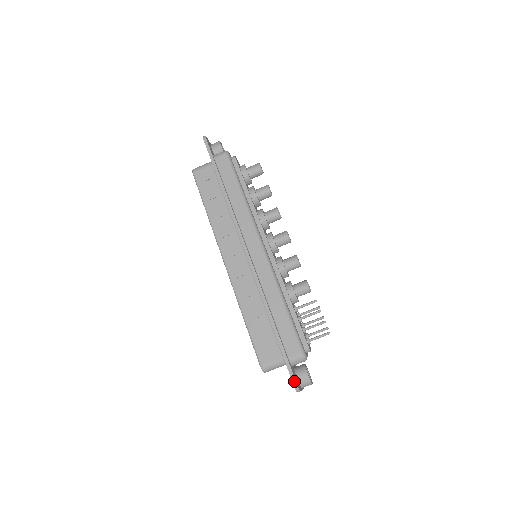
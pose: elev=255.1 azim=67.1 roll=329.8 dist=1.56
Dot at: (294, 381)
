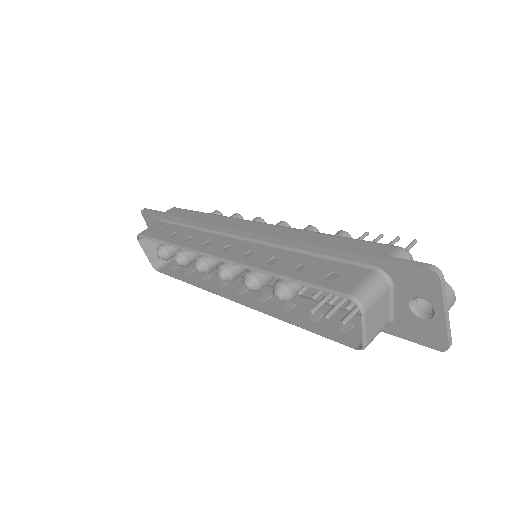
Dot at: (419, 264)
